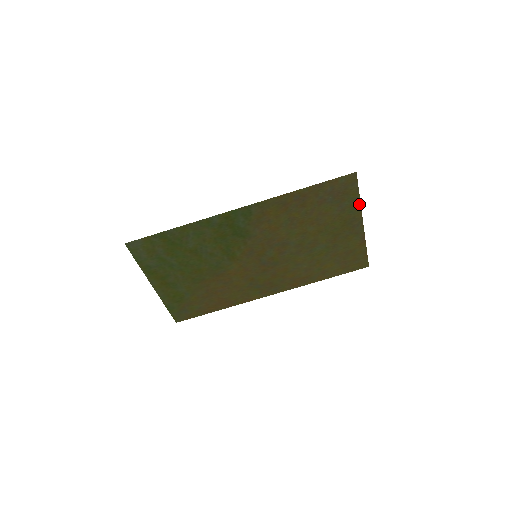
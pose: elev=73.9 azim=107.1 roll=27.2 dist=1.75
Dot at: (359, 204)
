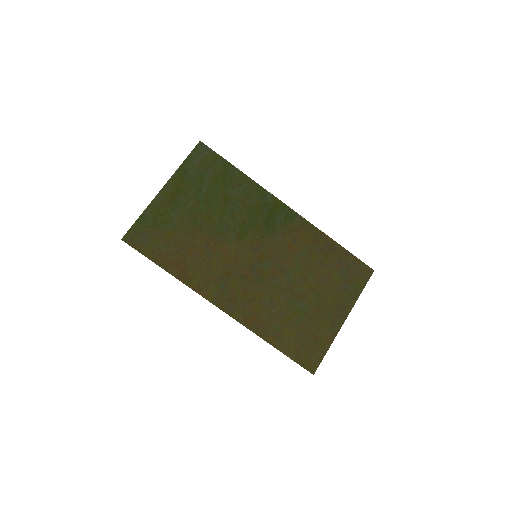
Dot at: (356, 299)
